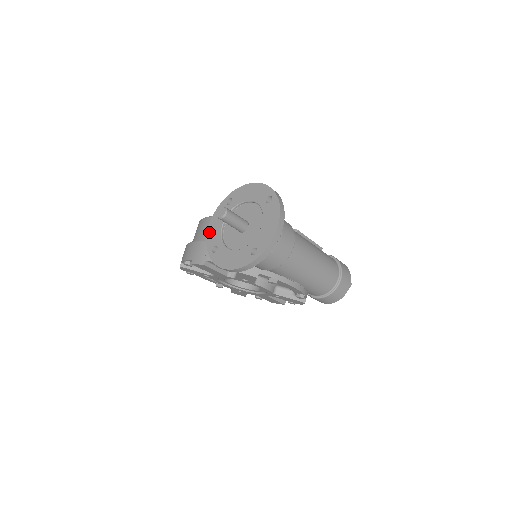
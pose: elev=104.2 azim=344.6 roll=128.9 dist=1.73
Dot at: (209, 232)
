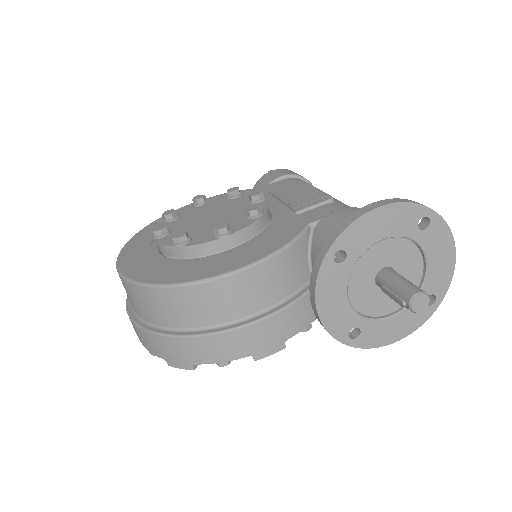
Dot at: (326, 319)
